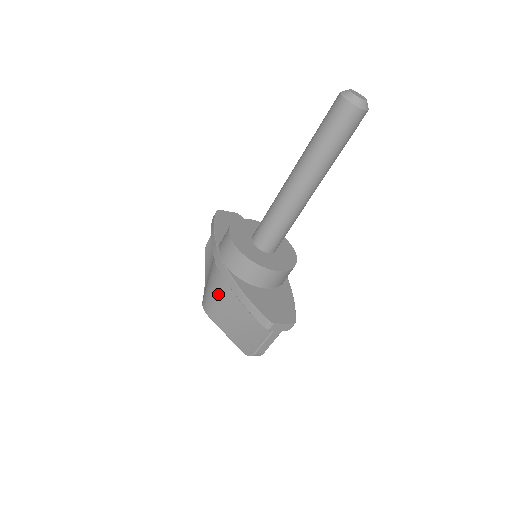
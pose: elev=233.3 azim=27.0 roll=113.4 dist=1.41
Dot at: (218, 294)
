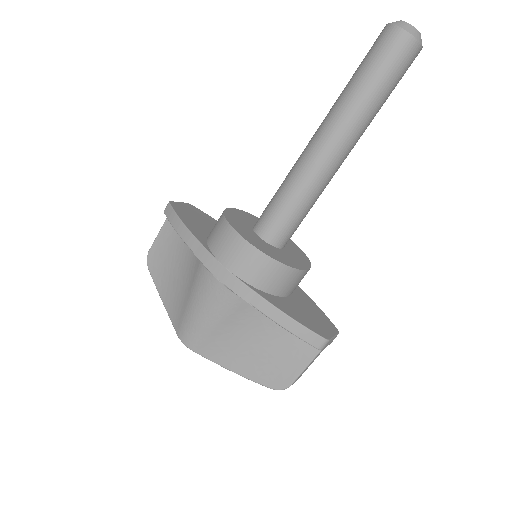
Dot at: (220, 319)
